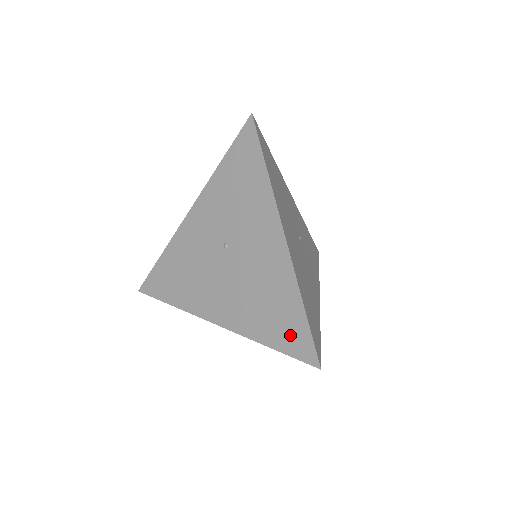
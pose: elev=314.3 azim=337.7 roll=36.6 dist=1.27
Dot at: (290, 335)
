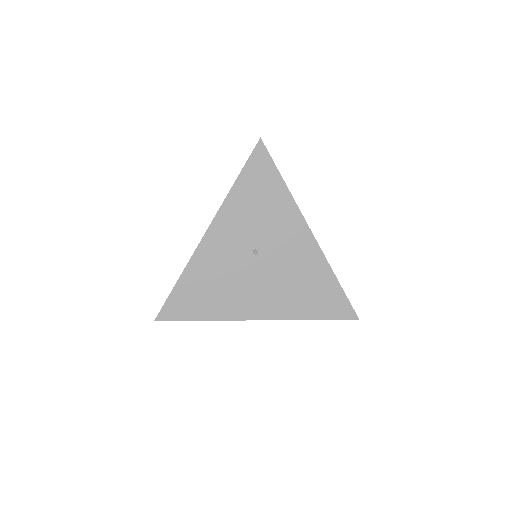
Dot at: (330, 304)
